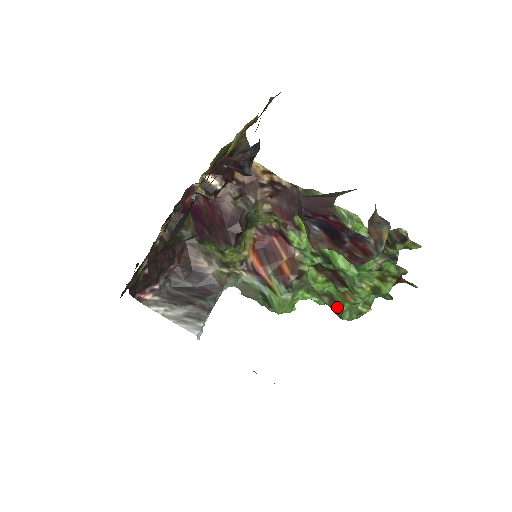
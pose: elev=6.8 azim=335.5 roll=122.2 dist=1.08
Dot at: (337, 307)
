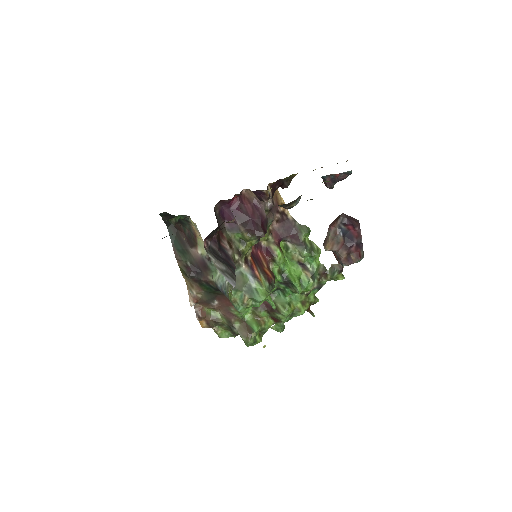
Dot at: (249, 330)
